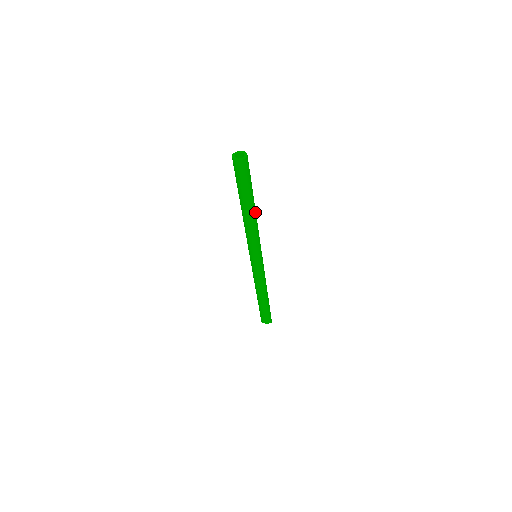
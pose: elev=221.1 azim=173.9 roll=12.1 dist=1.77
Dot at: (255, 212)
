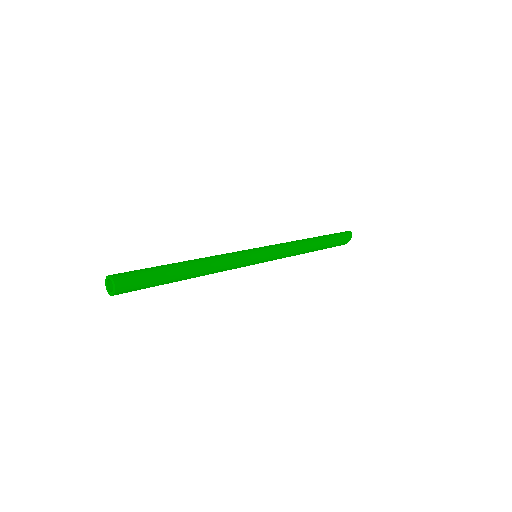
Dot at: (198, 272)
